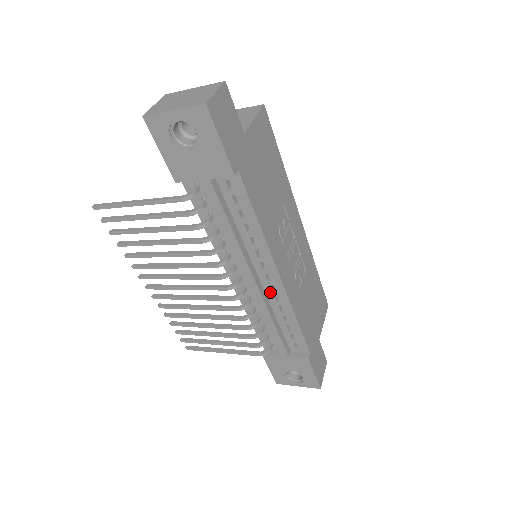
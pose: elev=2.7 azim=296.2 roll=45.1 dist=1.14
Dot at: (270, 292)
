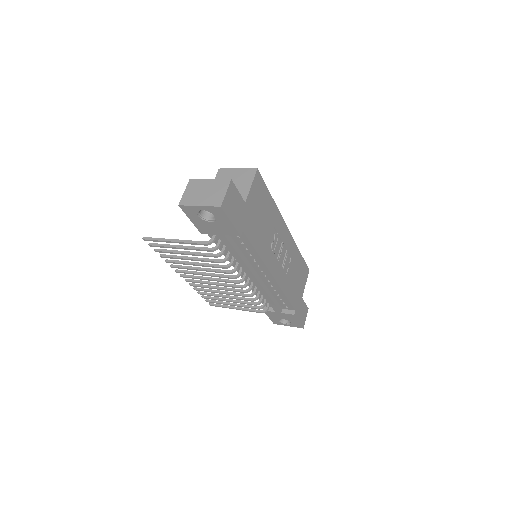
Dot at: (267, 282)
